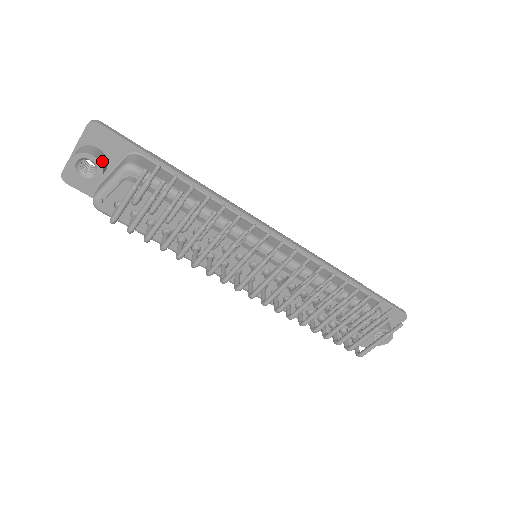
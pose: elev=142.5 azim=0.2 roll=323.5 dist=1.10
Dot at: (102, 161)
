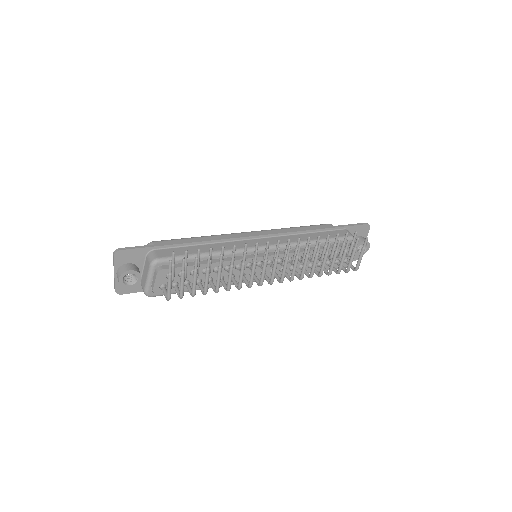
Dot at: (136, 269)
